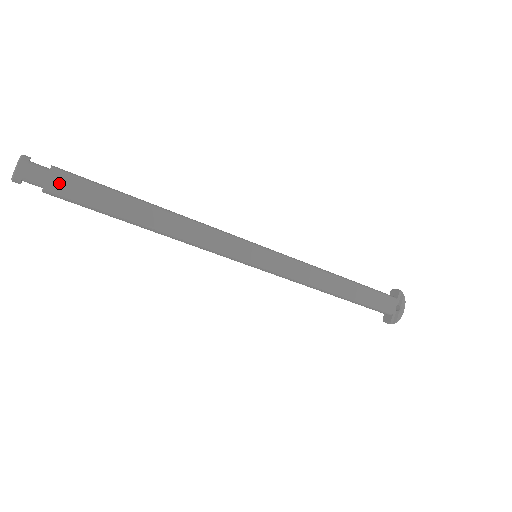
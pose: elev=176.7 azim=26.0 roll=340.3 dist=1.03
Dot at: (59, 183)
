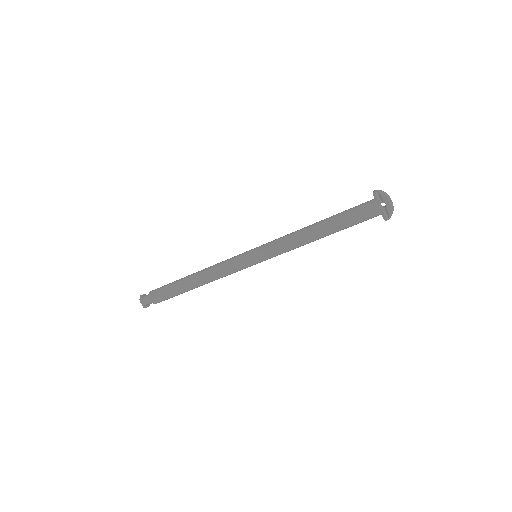
Dot at: (156, 298)
